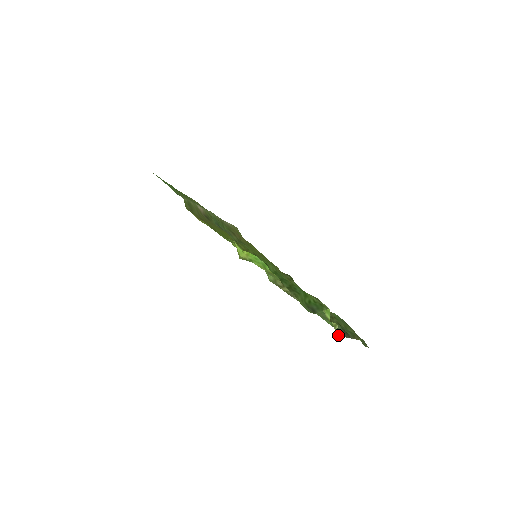
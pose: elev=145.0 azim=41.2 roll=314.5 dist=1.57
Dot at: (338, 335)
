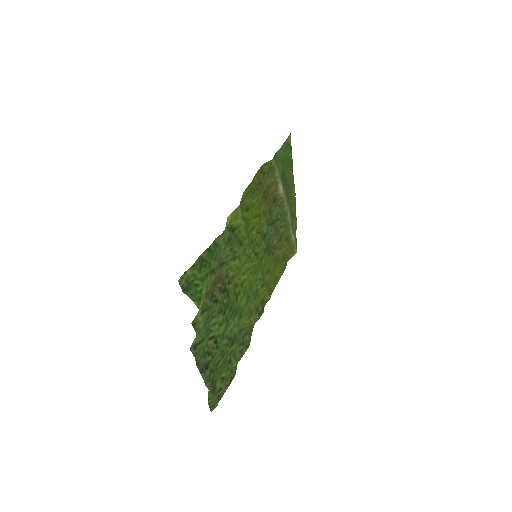
Dot at: (191, 349)
